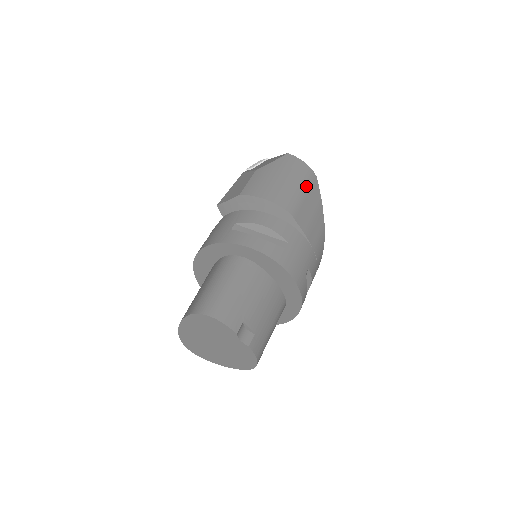
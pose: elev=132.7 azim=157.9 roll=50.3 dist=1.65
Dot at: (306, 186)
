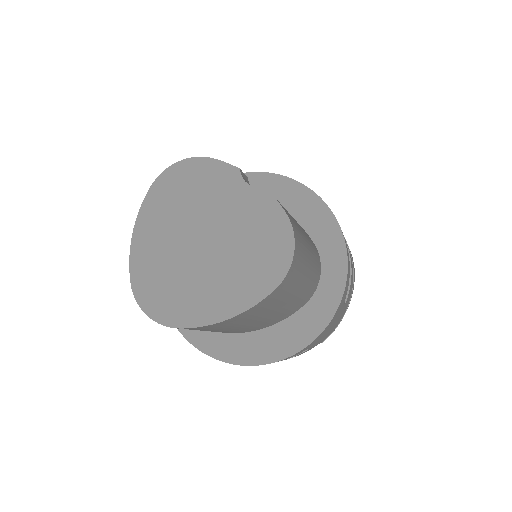
Dot at: occluded
